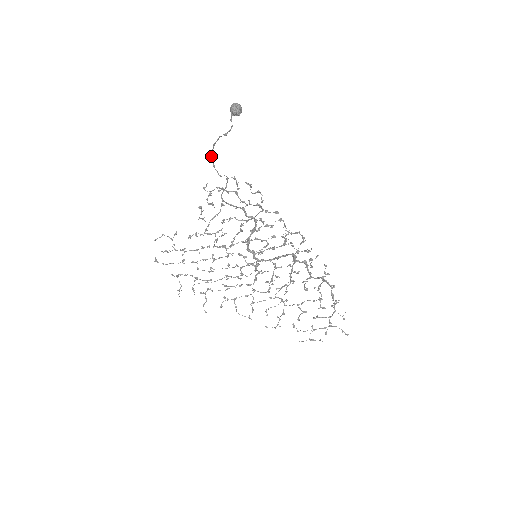
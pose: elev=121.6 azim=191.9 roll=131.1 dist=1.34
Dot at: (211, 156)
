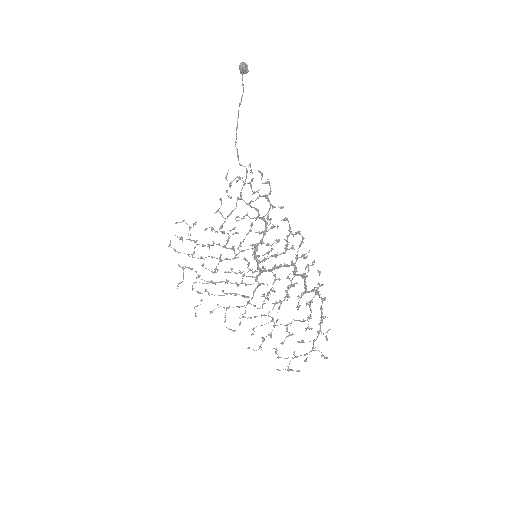
Dot at: (235, 142)
